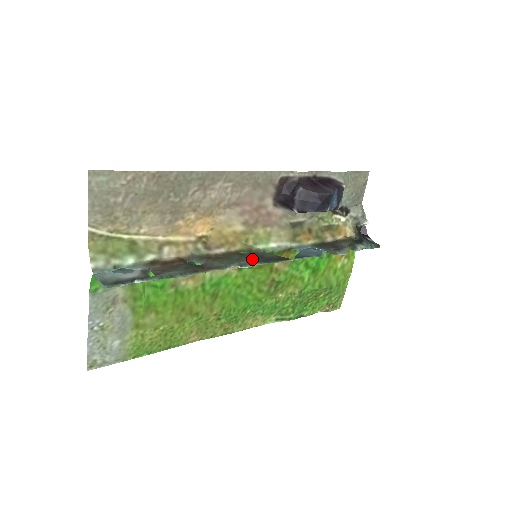
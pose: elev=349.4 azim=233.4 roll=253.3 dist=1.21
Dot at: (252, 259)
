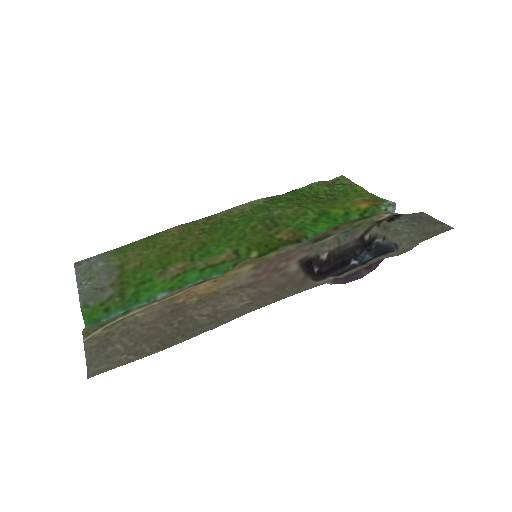
Dot at: occluded
